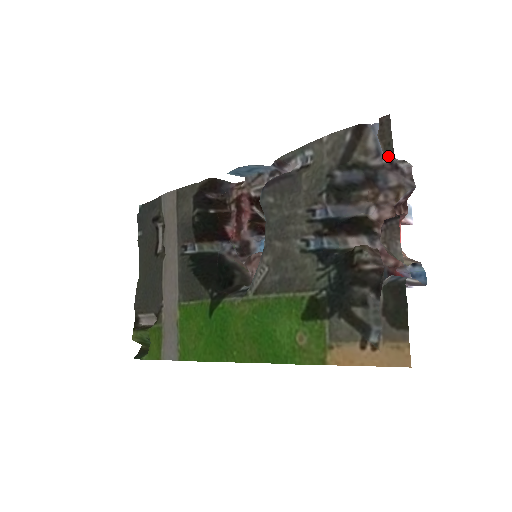
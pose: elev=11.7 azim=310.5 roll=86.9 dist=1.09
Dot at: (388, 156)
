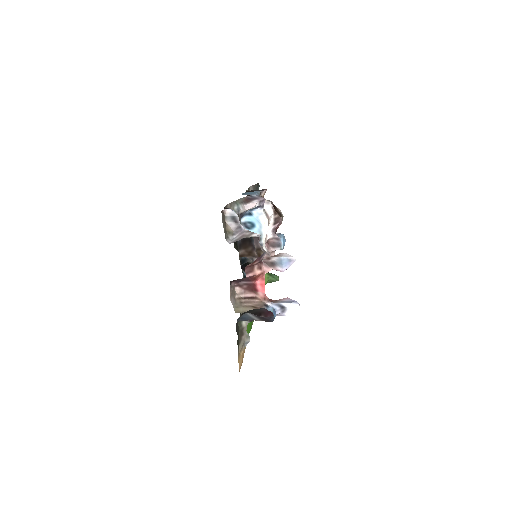
Dot at: (230, 238)
